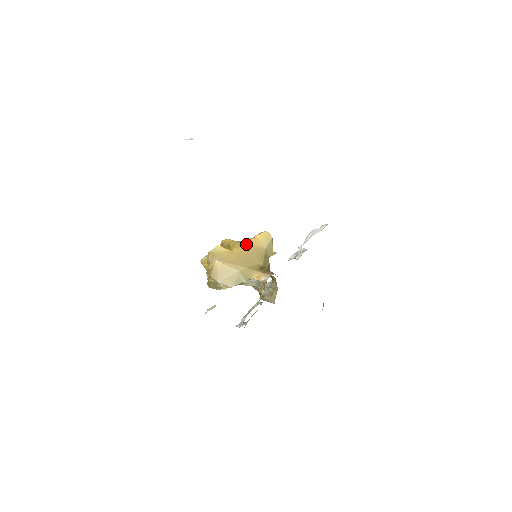
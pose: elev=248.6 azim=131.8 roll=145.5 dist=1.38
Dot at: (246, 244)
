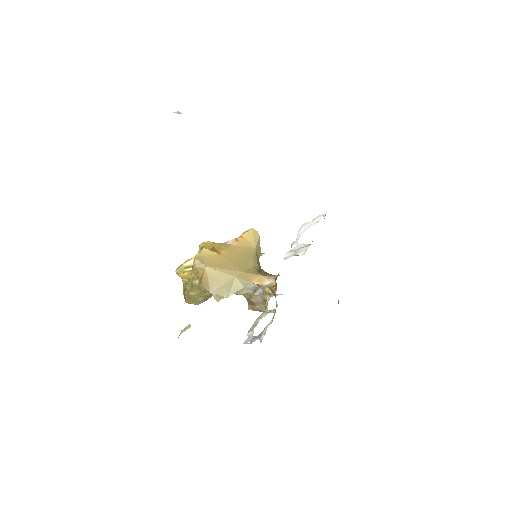
Dot at: (233, 245)
